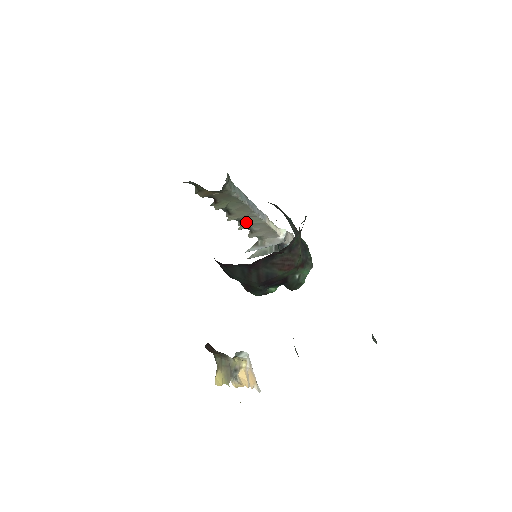
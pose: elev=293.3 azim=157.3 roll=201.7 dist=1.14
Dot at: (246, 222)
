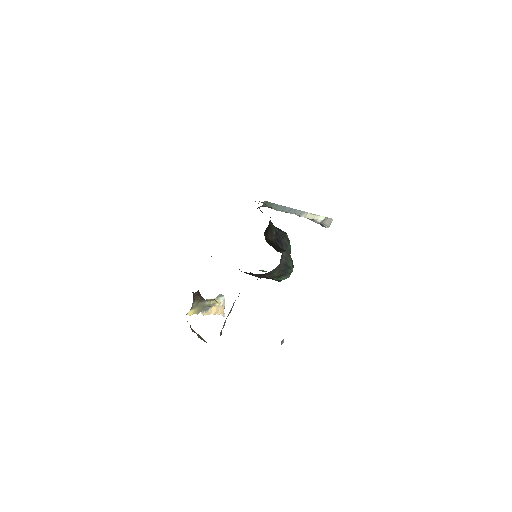
Dot at: occluded
